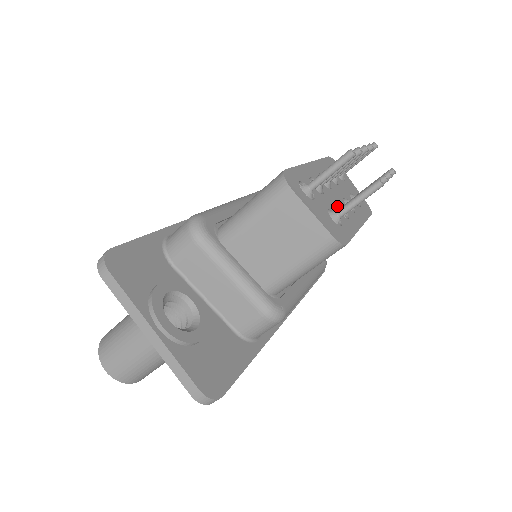
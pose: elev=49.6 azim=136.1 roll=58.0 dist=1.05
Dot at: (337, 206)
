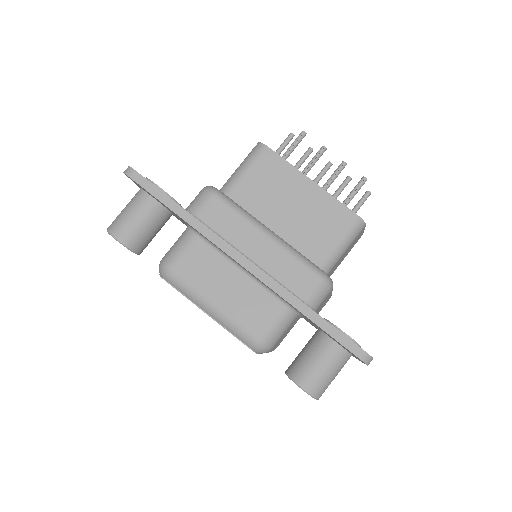
Dot at: occluded
